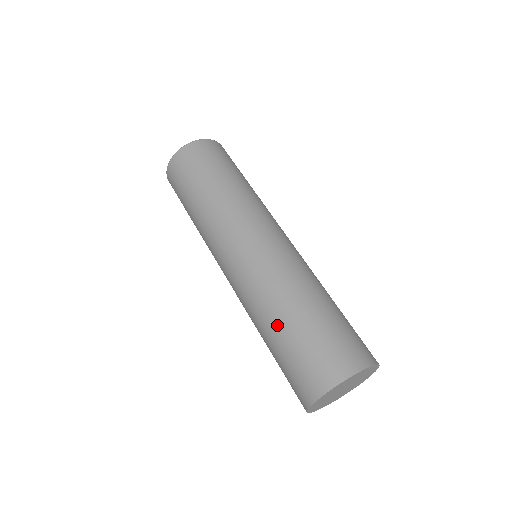
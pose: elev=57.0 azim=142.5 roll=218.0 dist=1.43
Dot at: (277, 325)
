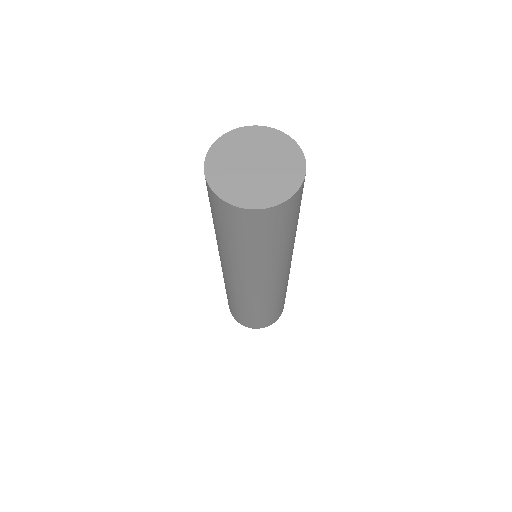
Dot at: occluded
